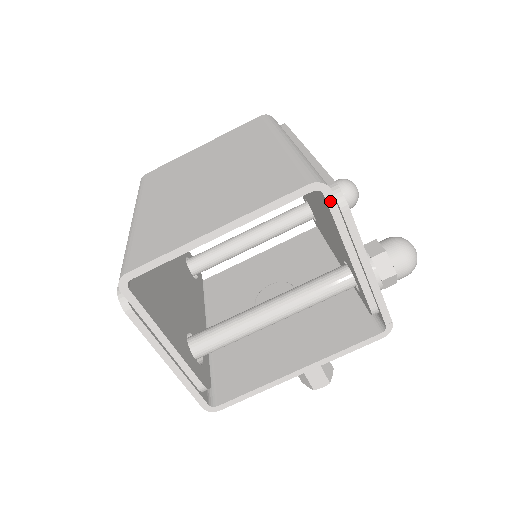
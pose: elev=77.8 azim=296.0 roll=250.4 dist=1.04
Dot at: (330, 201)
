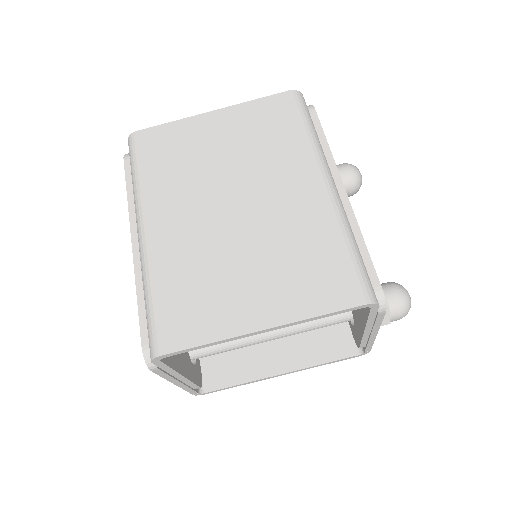
Dot at: (373, 310)
